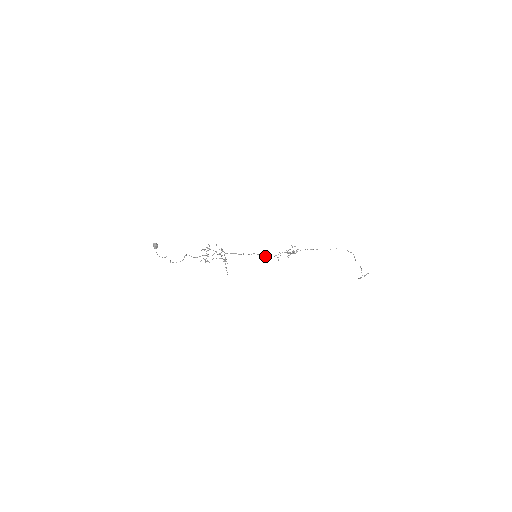
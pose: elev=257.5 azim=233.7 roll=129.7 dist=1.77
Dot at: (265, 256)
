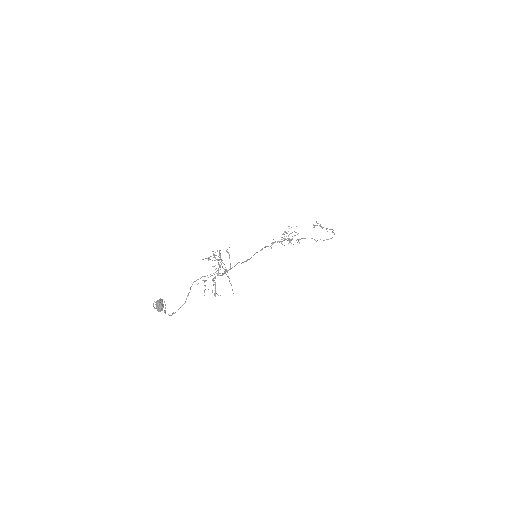
Dot at: occluded
